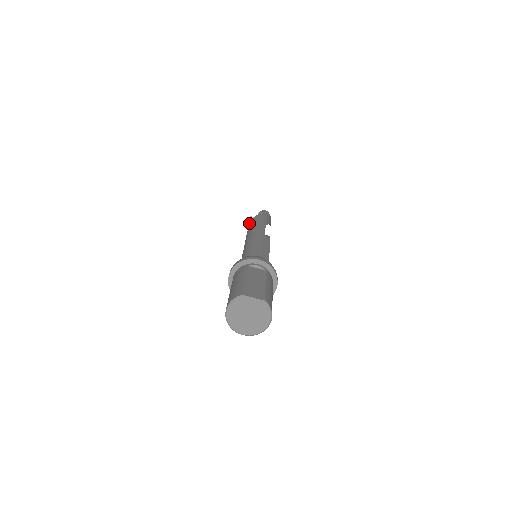
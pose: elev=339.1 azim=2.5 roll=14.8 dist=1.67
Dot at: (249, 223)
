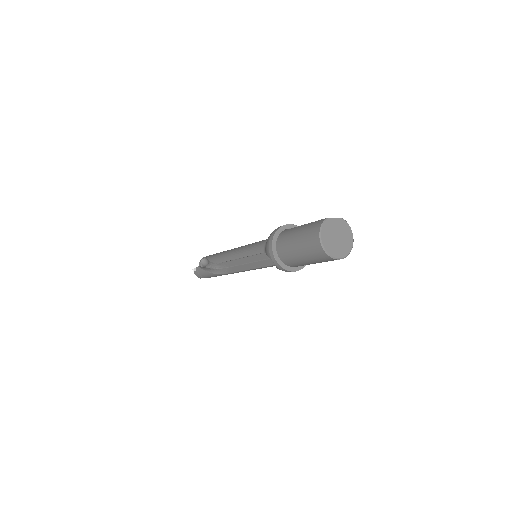
Dot at: (201, 268)
